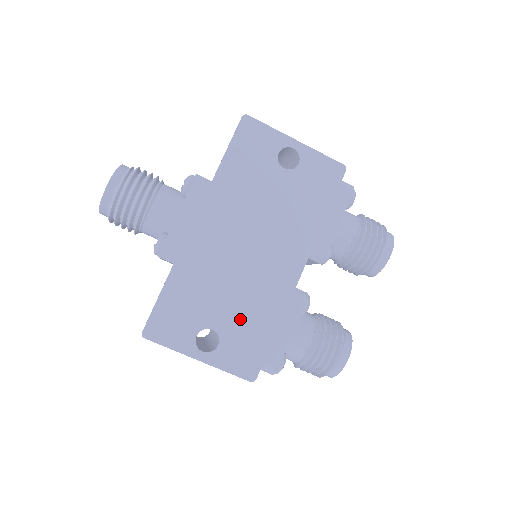
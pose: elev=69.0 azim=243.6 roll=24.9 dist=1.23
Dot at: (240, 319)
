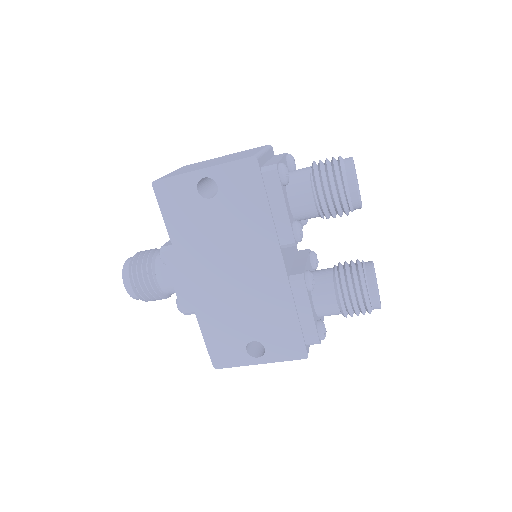
Dot at: (266, 324)
